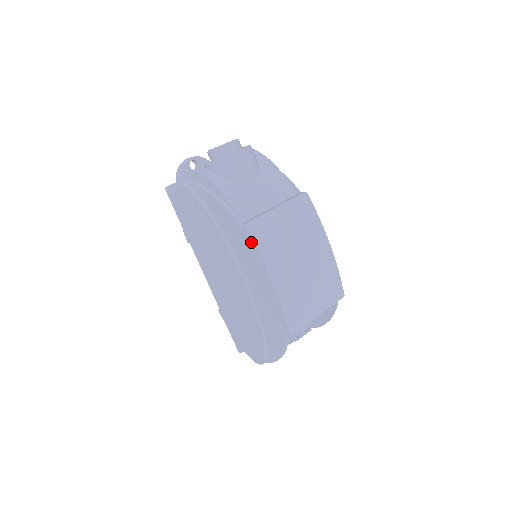
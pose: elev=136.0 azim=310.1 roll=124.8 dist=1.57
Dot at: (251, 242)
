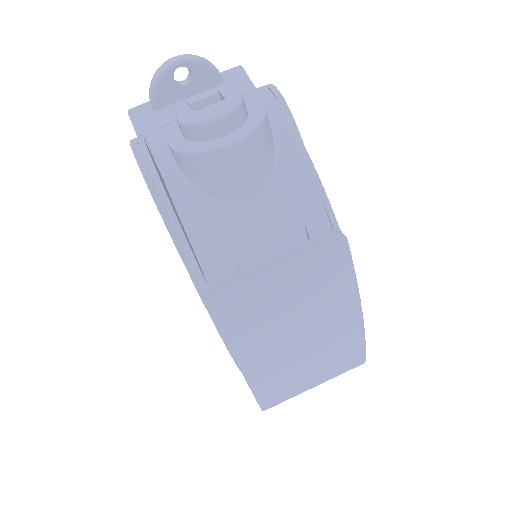
Dot at: (215, 319)
